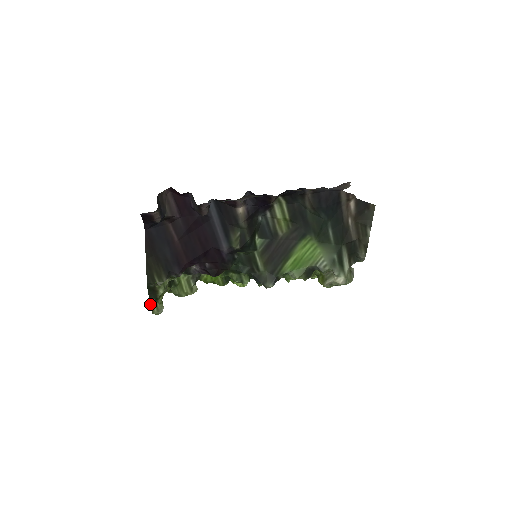
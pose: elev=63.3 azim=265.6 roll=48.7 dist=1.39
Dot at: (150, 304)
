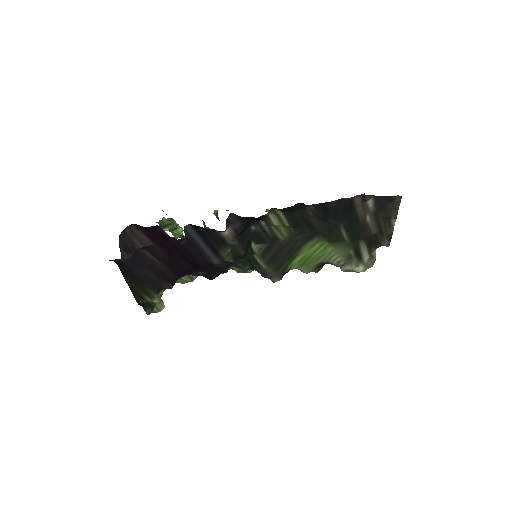
Dot at: (147, 313)
